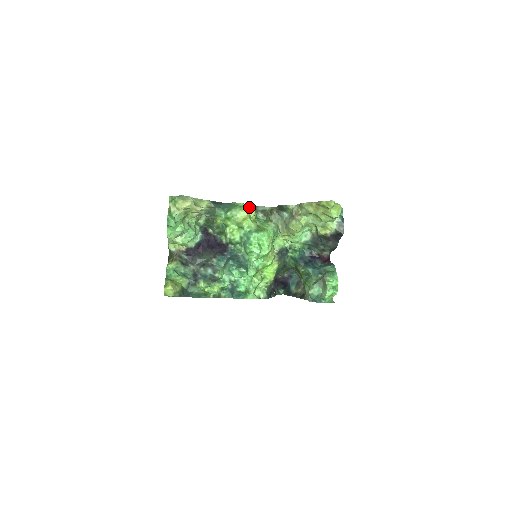
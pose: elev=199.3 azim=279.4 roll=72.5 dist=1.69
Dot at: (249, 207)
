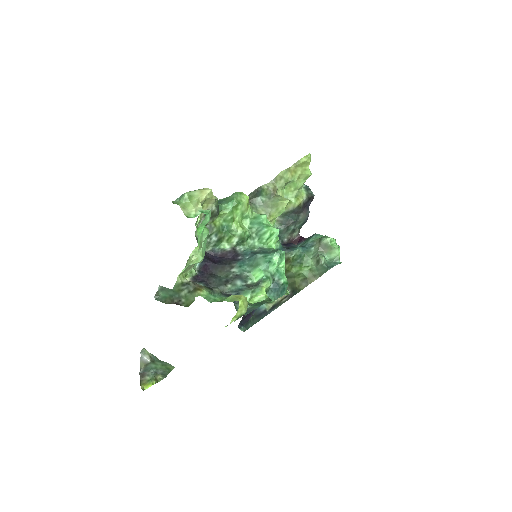
Dot at: occluded
